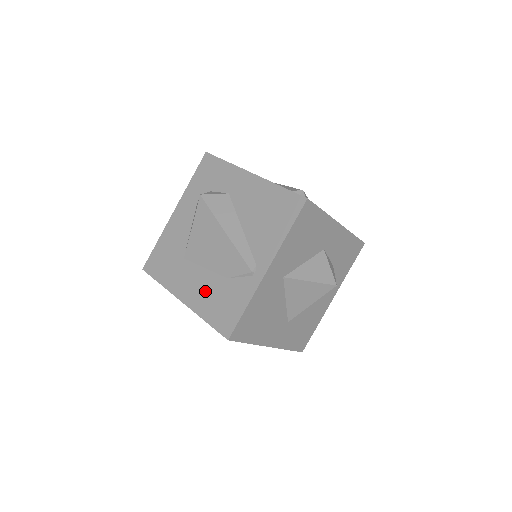
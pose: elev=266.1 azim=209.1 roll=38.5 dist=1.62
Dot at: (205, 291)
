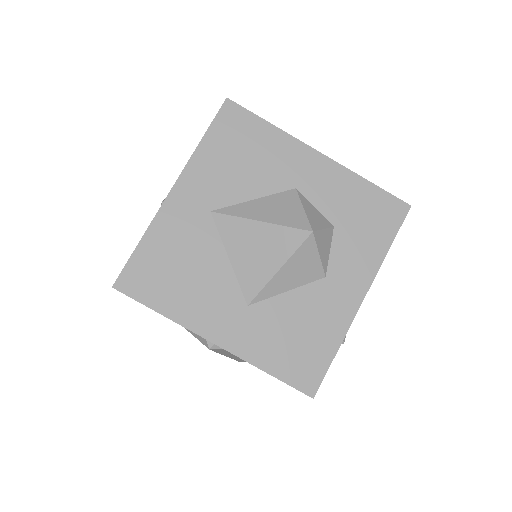
Dot at: occluded
